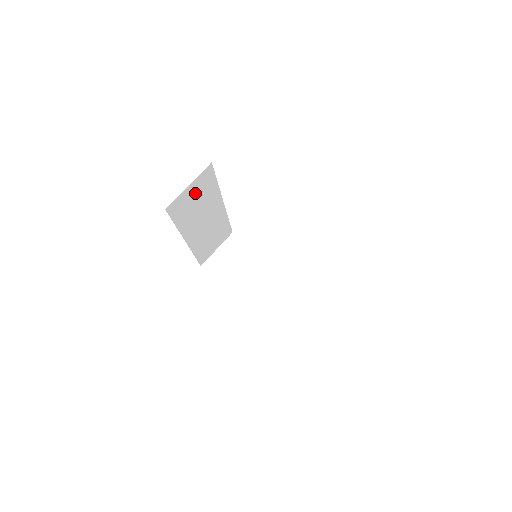
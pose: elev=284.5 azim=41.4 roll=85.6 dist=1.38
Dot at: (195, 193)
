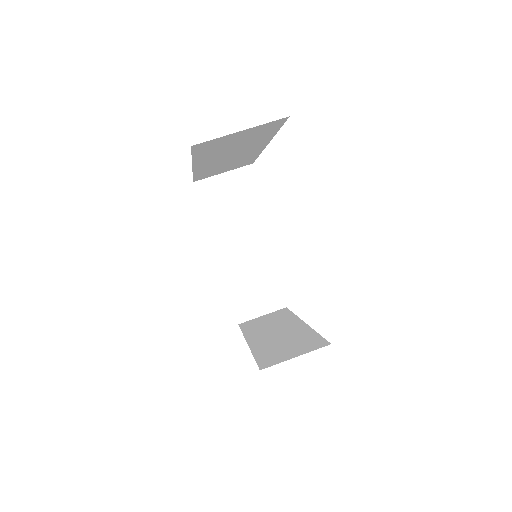
Dot at: (232, 192)
